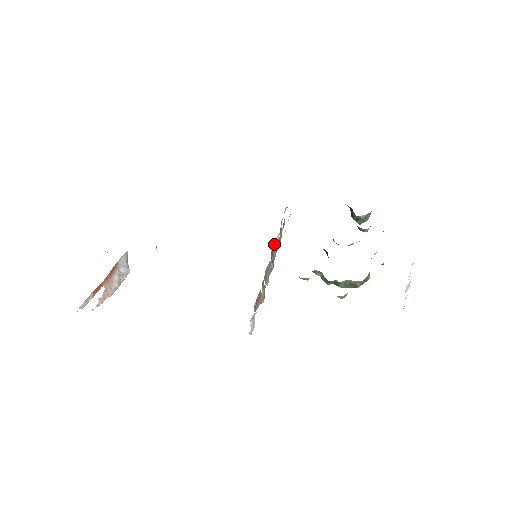
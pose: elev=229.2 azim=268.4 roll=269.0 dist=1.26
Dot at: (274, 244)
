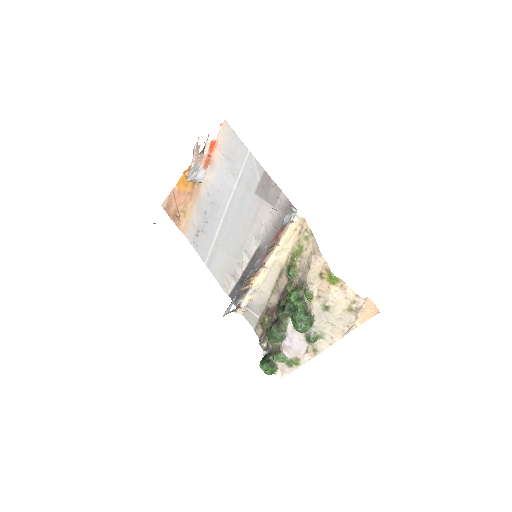
Dot at: (255, 276)
